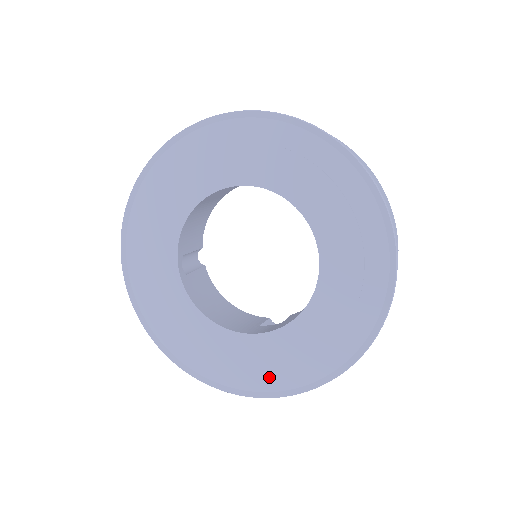
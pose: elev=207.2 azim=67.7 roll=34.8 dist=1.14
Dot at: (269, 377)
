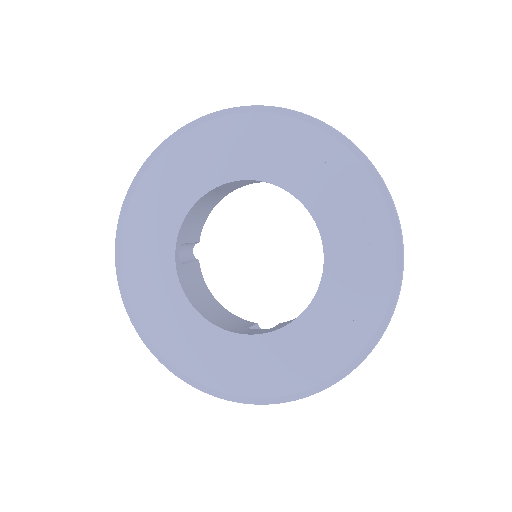
Dot at: (252, 382)
